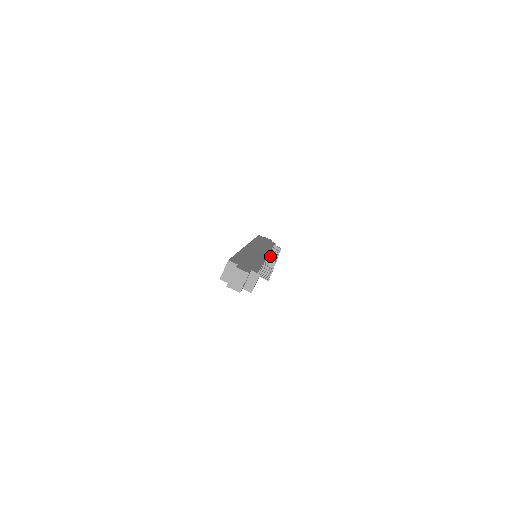
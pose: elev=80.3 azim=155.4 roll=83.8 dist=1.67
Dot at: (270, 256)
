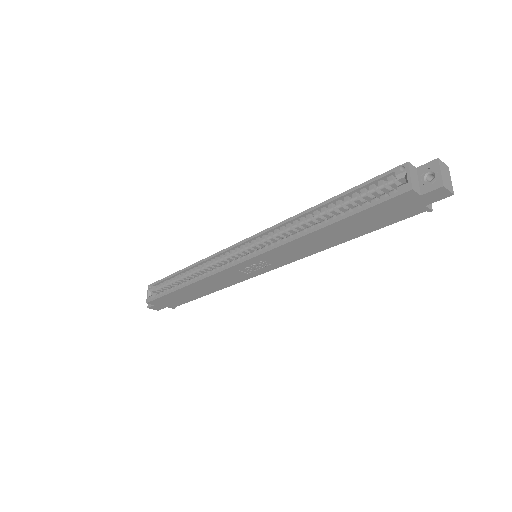
Dot at: occluded
